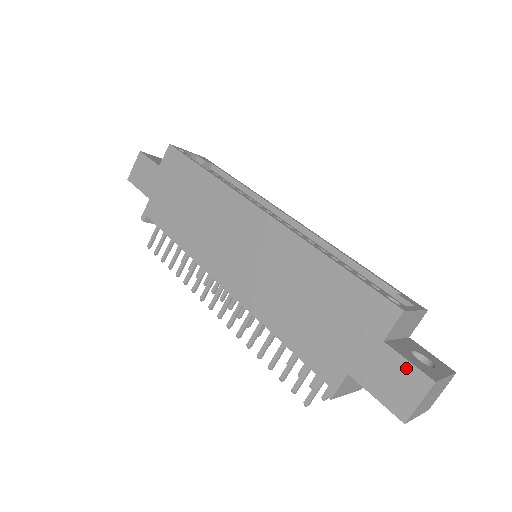
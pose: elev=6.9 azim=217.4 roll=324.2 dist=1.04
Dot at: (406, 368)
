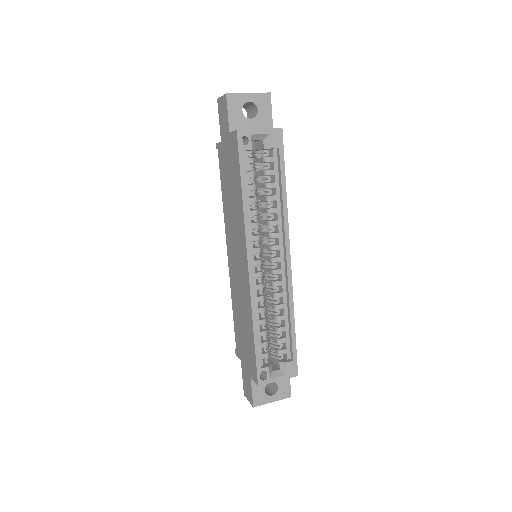
Dot at: (251, 392)
